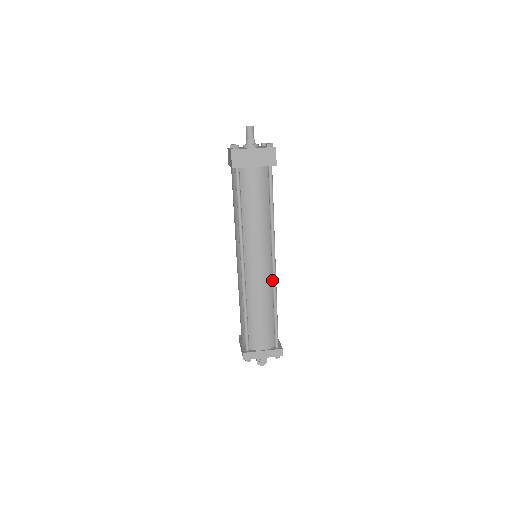
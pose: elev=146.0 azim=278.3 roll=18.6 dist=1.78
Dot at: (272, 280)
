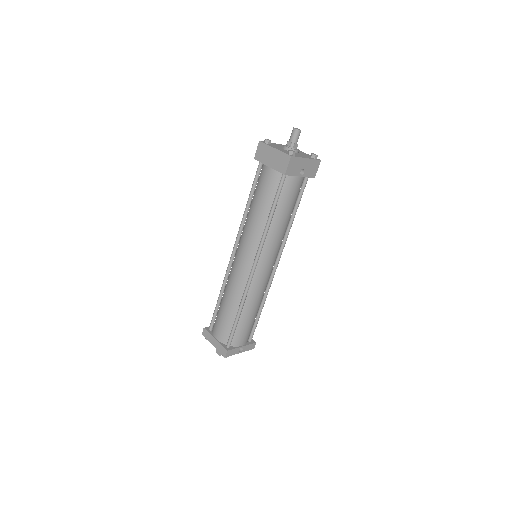
Dot at: (247, 283)
